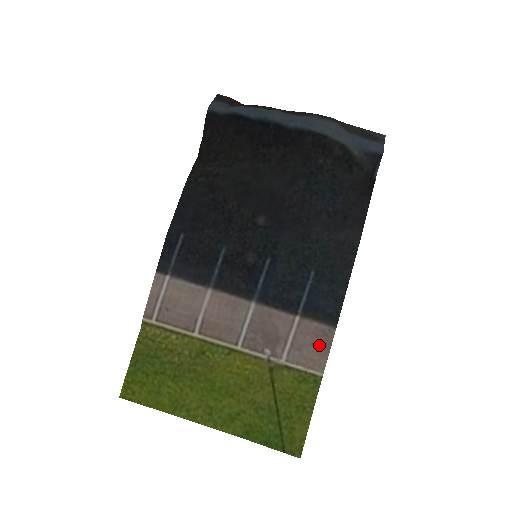
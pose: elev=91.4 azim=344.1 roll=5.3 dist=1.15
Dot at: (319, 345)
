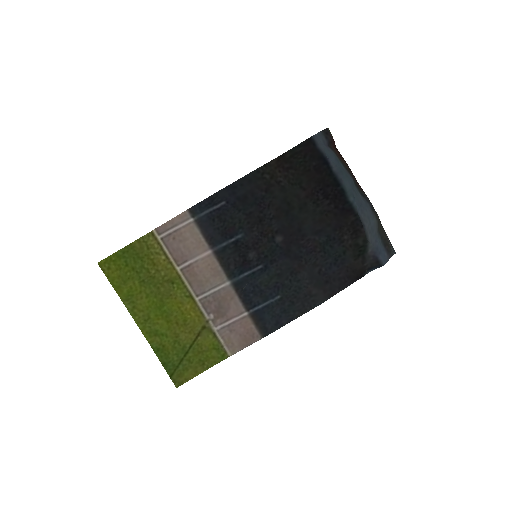
Dot at: (244, 339)
